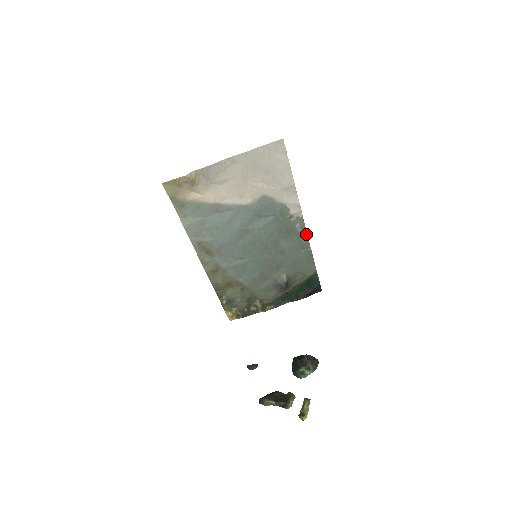
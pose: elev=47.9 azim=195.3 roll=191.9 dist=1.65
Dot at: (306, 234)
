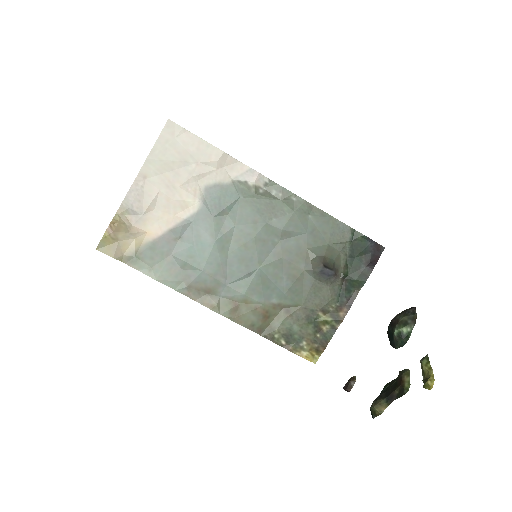
Dot at: (293, 195)
